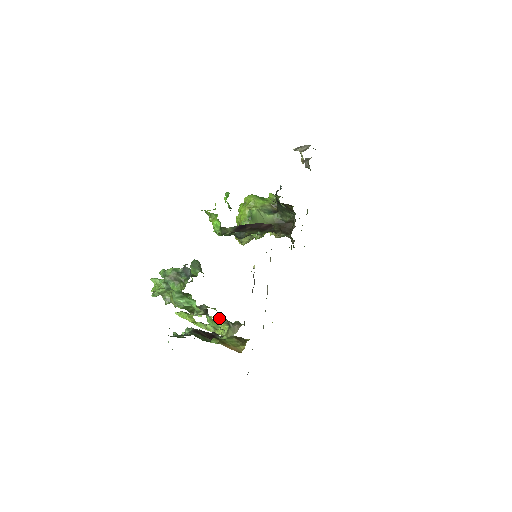
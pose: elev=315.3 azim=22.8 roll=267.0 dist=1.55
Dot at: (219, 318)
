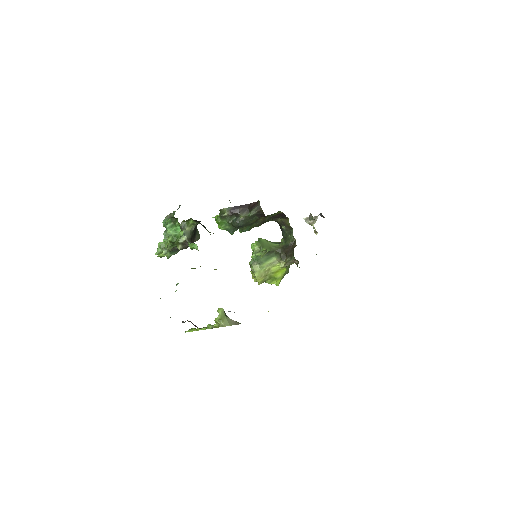
Dot at: occluded
